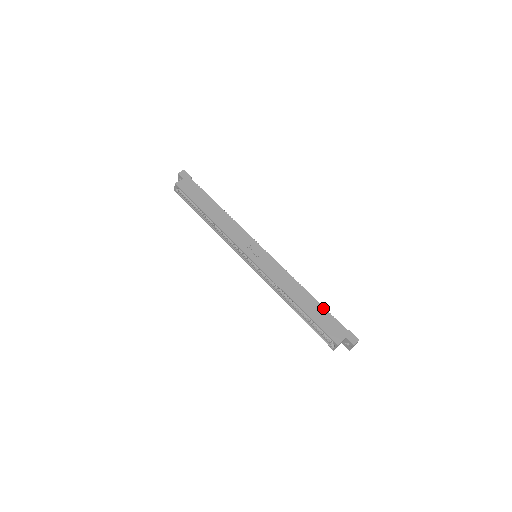
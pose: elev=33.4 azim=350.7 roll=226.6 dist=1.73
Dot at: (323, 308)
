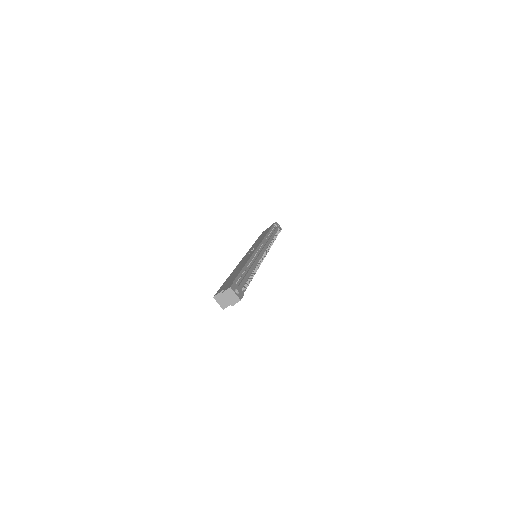
Dot at: (239, 271)
